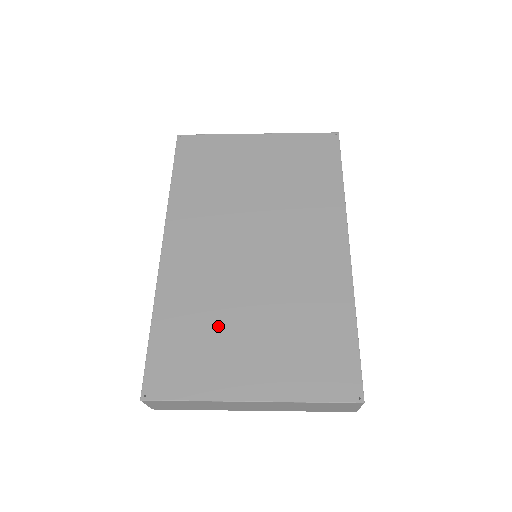
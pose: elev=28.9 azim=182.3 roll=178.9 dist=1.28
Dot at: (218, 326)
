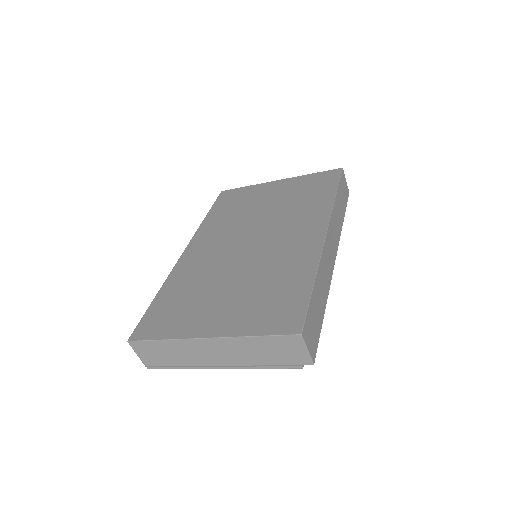
Dot at: (202, 292)
